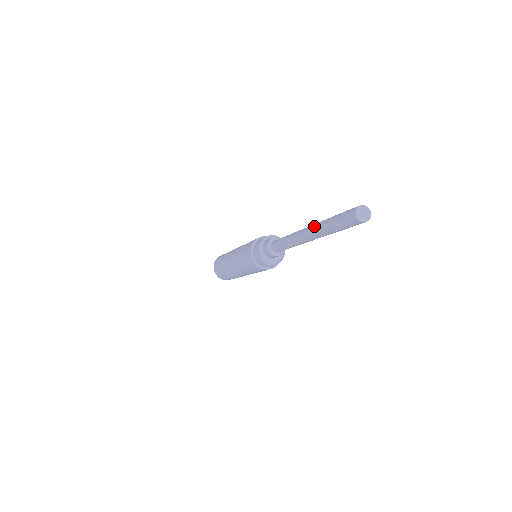
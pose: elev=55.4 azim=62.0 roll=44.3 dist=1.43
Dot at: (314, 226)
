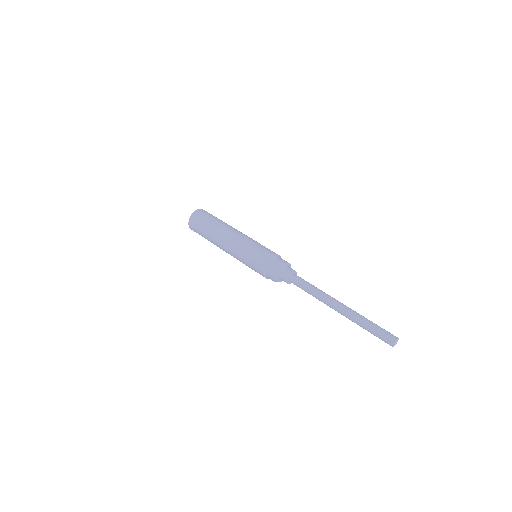
Dot at: (351, 312)
